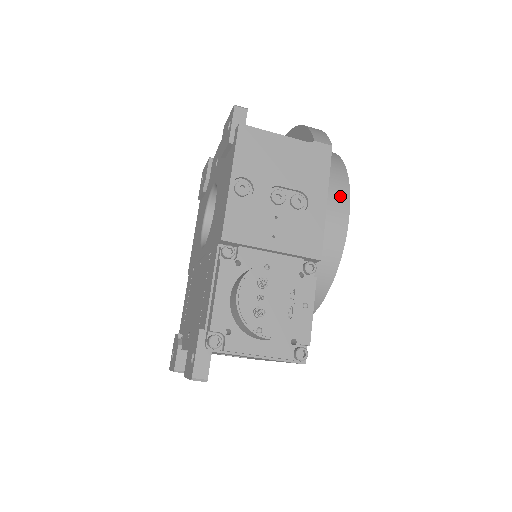
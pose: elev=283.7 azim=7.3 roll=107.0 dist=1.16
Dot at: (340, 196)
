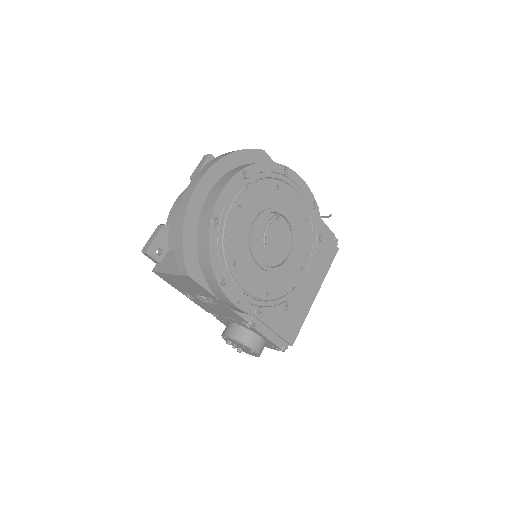
Dot at: (223, 298)
